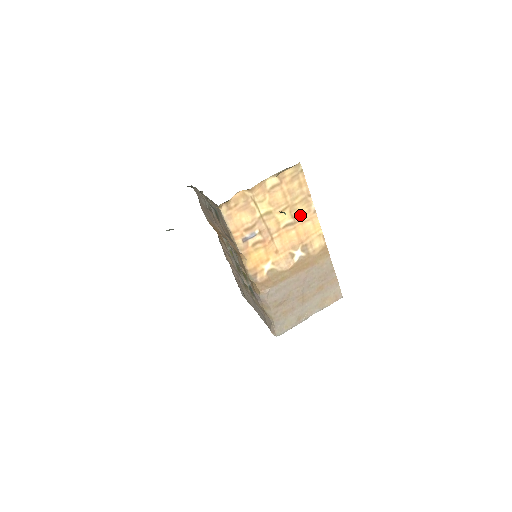
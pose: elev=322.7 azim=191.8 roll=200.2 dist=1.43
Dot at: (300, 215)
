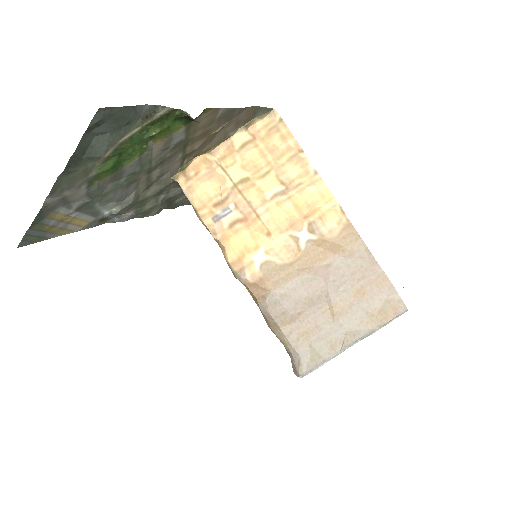
Dot at: (294, 180)
